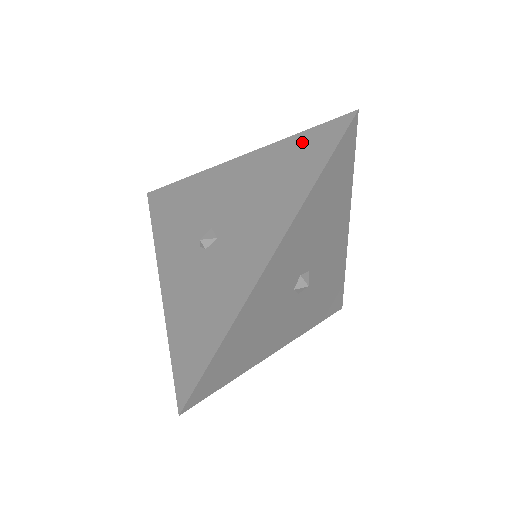
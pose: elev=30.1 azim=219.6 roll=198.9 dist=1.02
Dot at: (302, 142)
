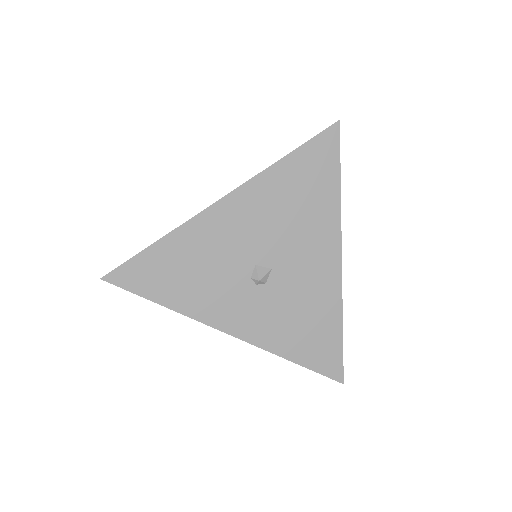
Dot at: (302, 159)
